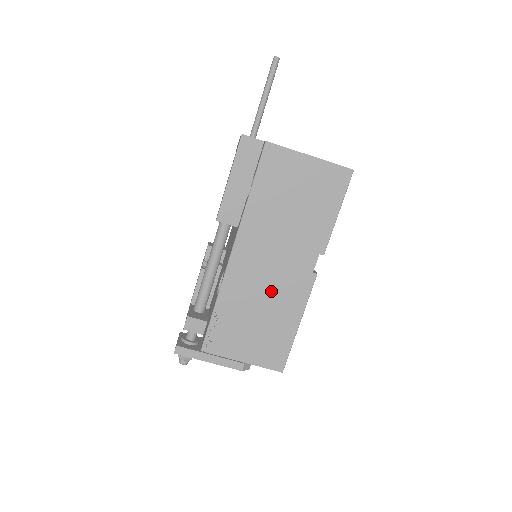
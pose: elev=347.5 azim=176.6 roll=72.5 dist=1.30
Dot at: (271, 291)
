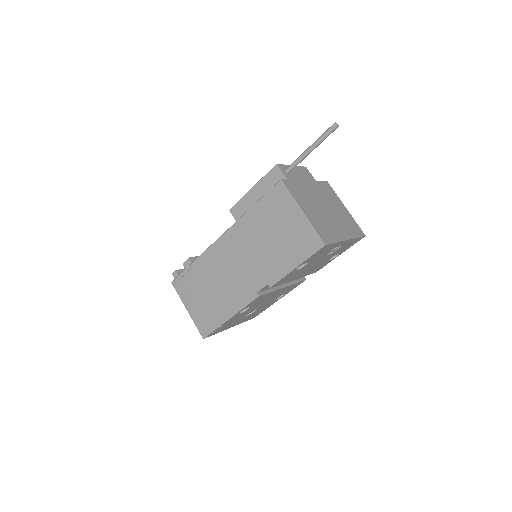
Dot at: (227, 282)
